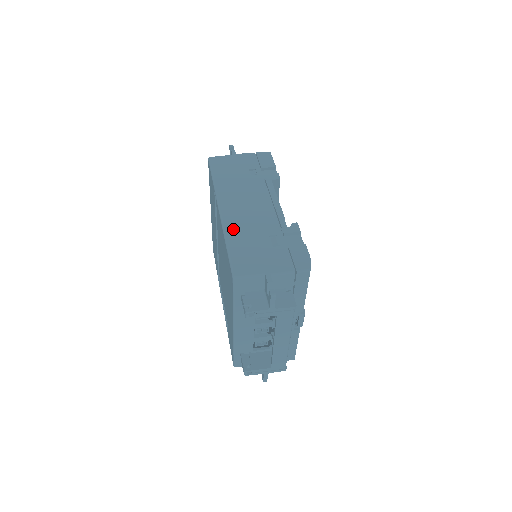
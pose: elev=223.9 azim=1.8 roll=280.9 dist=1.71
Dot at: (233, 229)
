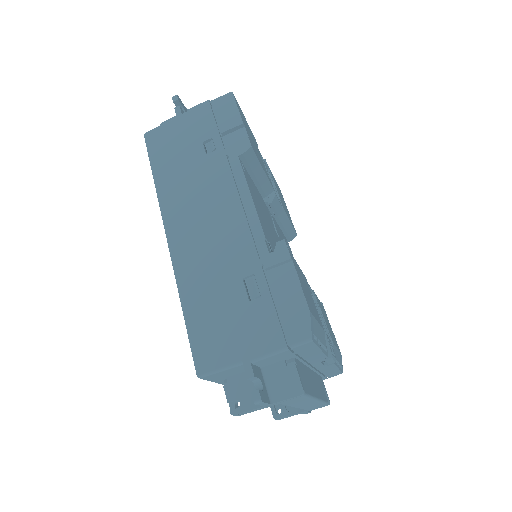
Dot at: (189, 277)
